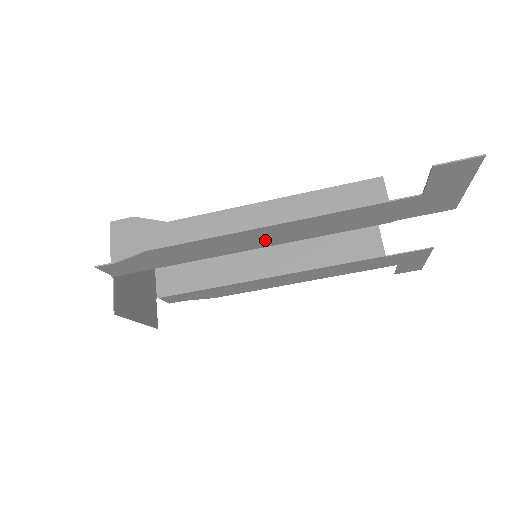
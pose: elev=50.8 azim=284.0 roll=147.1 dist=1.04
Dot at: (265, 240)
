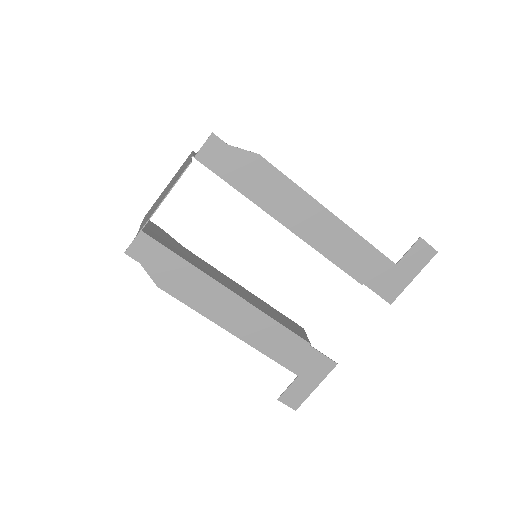
Dot at: (306, 225)
